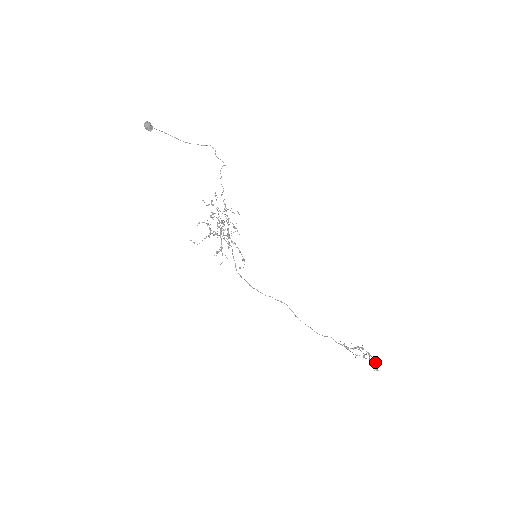
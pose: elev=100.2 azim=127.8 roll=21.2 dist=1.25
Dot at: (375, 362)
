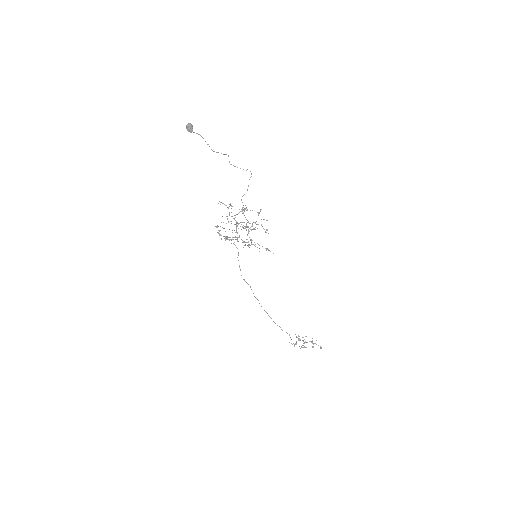
Dot at: occluded
